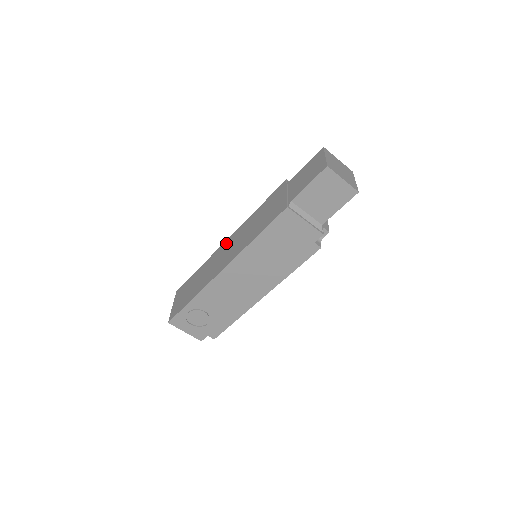
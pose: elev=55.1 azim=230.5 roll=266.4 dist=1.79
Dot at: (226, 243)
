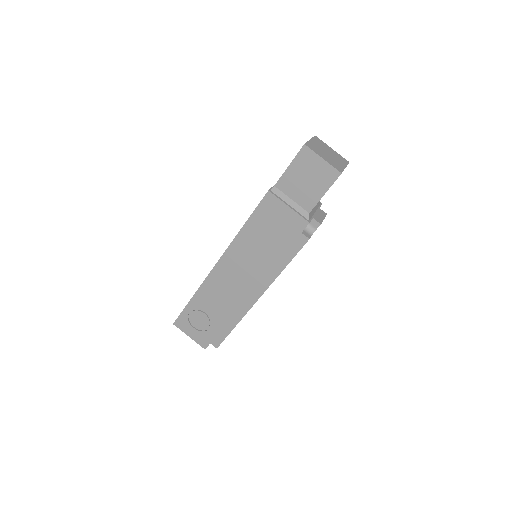
Dot at: occluded
